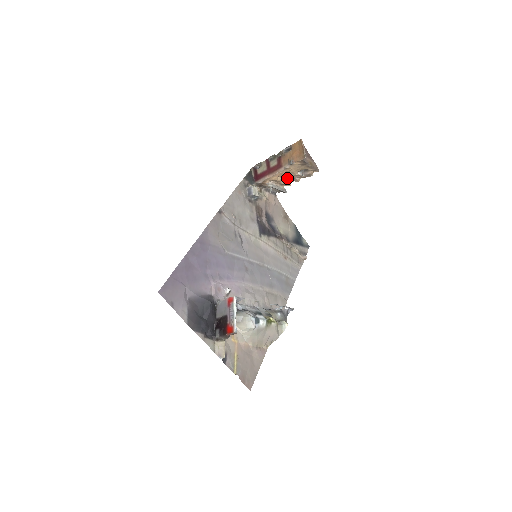
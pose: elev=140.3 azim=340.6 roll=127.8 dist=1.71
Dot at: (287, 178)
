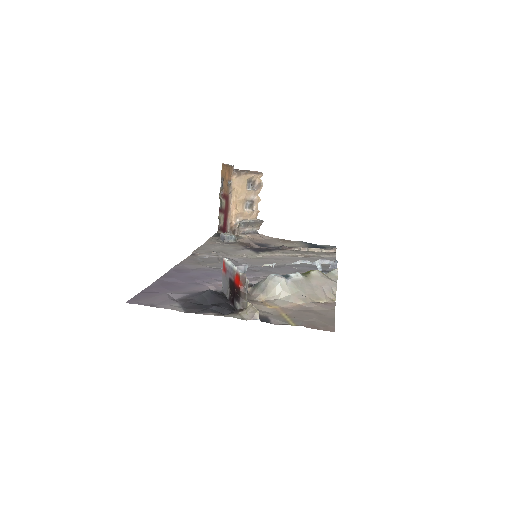
Dot at: (247, 206)
